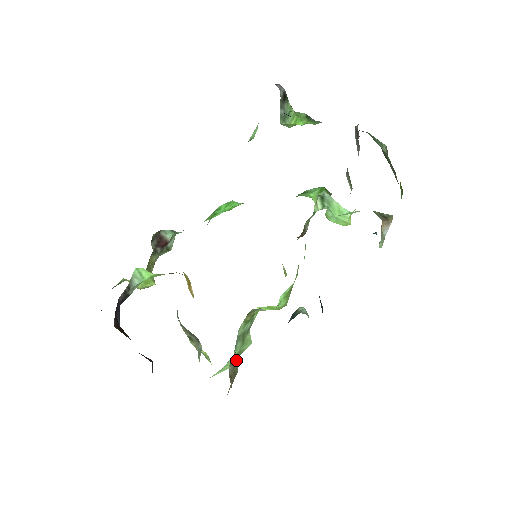
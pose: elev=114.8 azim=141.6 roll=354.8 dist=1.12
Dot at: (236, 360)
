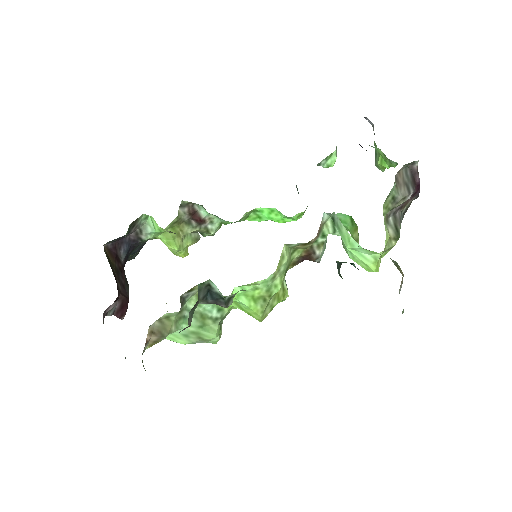
Dot at: (171, 325)
